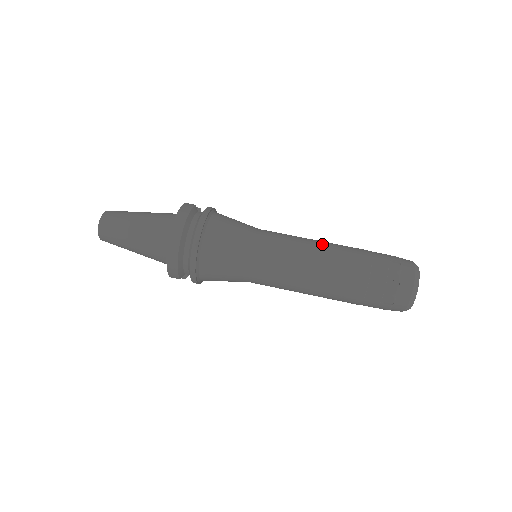
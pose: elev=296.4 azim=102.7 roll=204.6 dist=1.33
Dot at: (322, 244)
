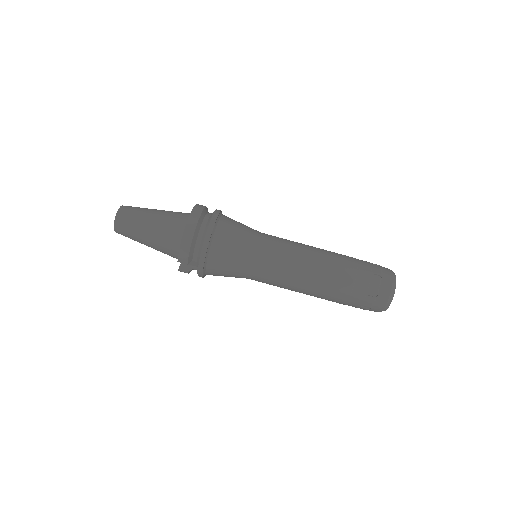
Dot at: (315, 247)
